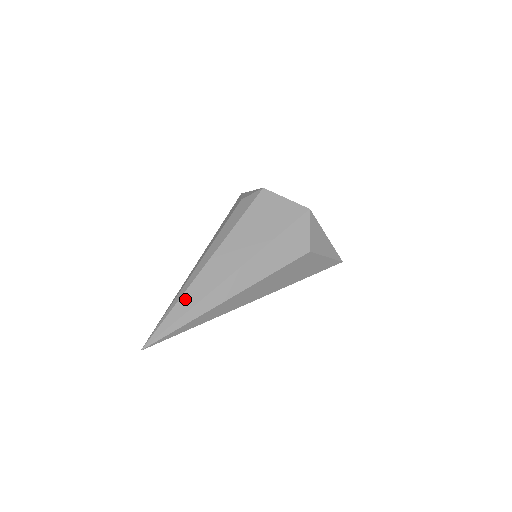
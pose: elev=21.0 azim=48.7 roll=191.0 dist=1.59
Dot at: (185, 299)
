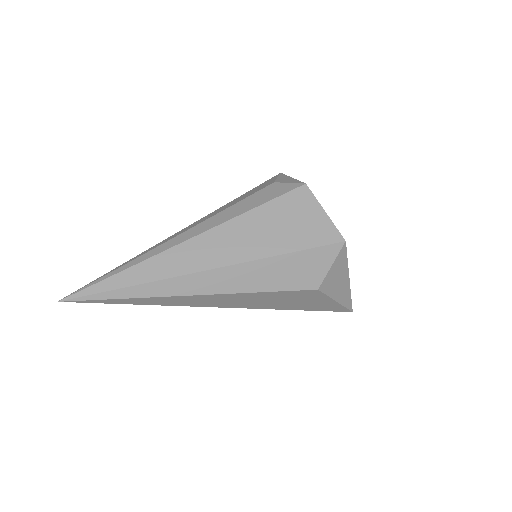
Dot at: (140, 269)
